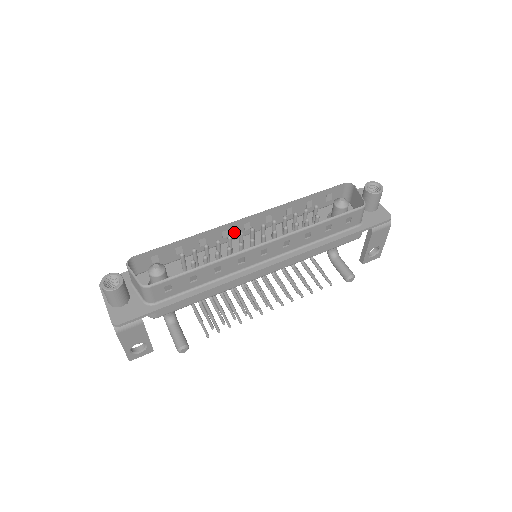
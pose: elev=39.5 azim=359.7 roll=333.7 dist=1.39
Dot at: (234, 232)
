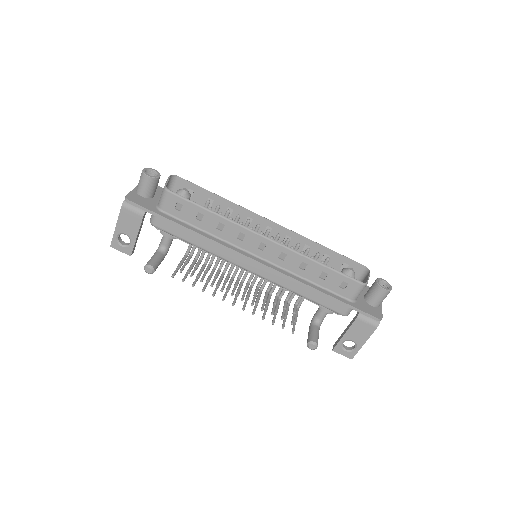
Dot at: occluded
